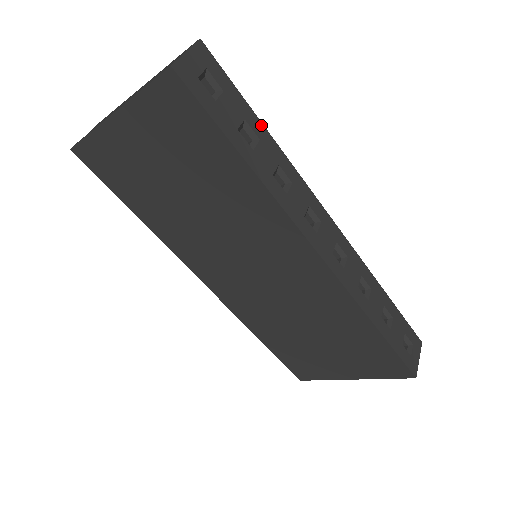
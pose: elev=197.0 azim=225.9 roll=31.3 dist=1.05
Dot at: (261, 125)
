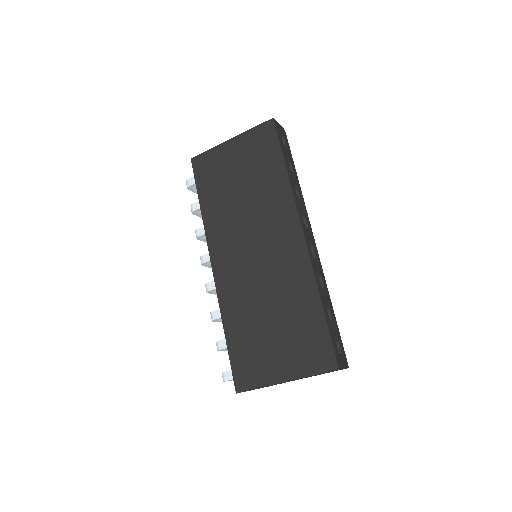
Dot at: (296, 172)
